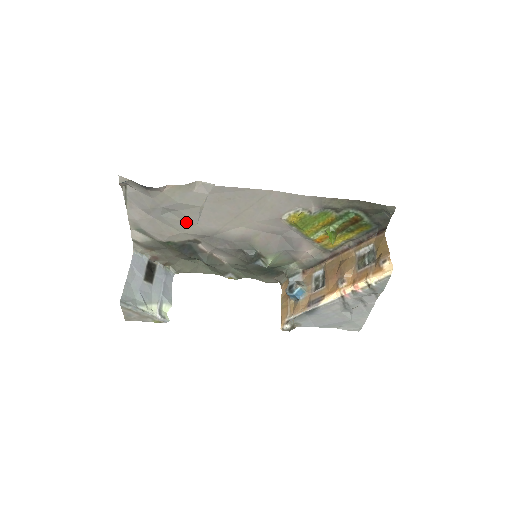
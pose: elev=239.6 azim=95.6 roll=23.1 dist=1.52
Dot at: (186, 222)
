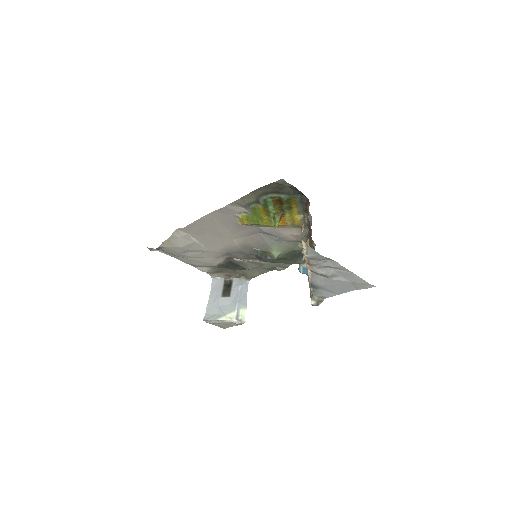
Dot at: (205, 252)
